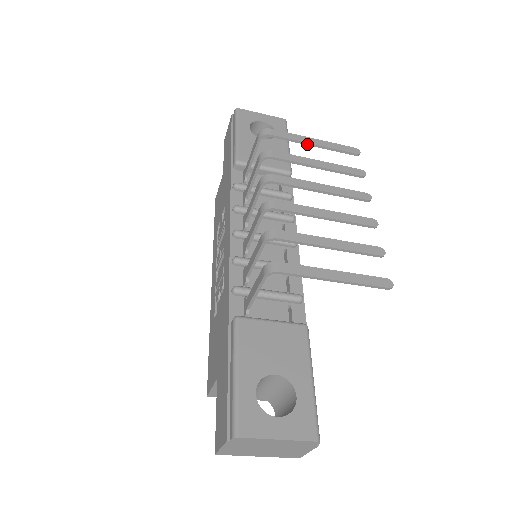
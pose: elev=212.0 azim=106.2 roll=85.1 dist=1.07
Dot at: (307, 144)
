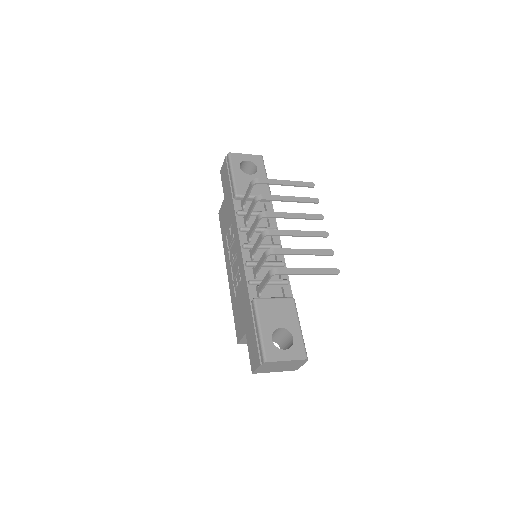
Dot at: (282, 185)
